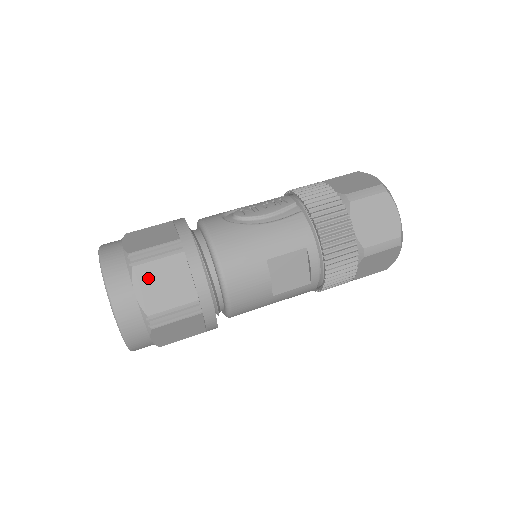
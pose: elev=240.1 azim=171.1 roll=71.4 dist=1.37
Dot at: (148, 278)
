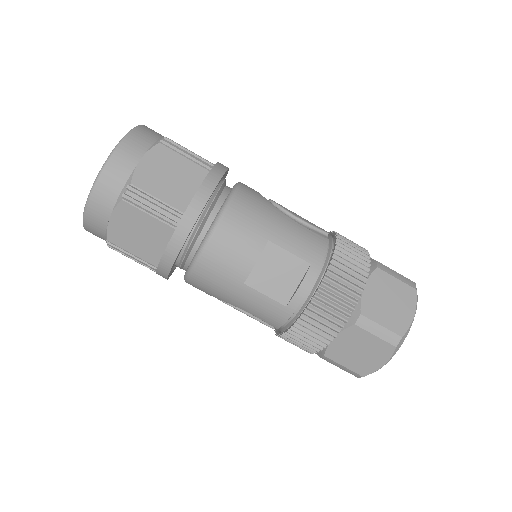
Dot at: (162, 160)
